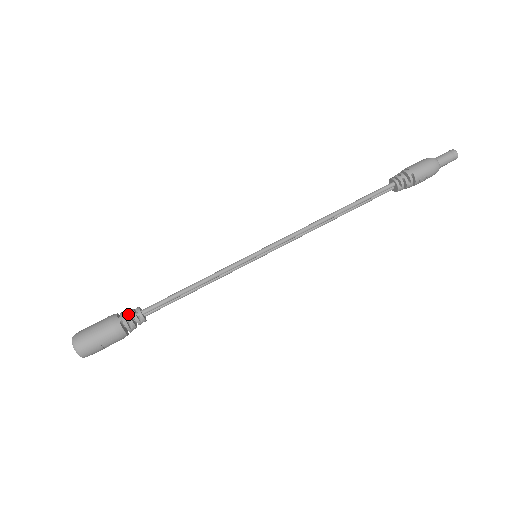
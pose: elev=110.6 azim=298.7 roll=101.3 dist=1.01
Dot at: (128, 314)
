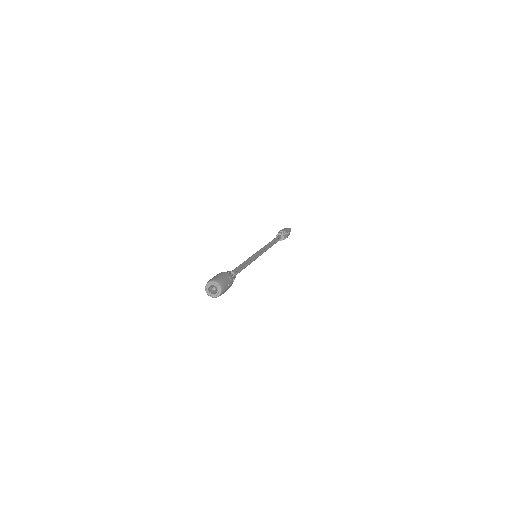
Dot at: occluded
